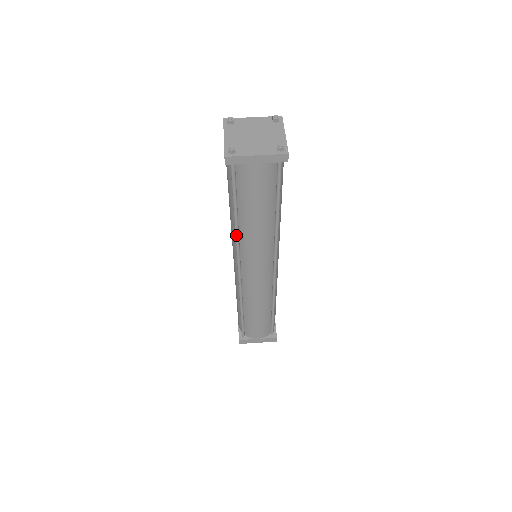
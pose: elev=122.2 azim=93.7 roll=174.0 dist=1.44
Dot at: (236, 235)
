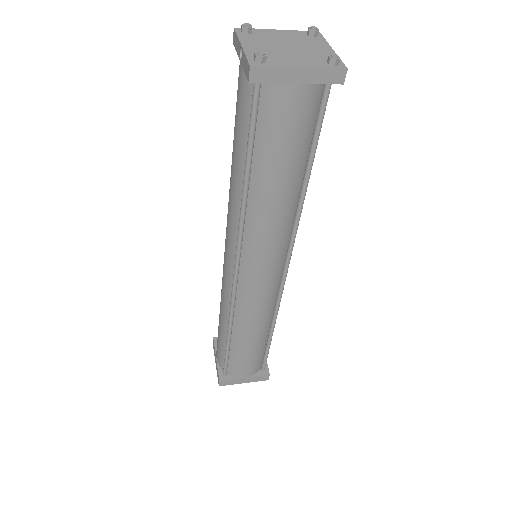
Dot at: (242, 216)
